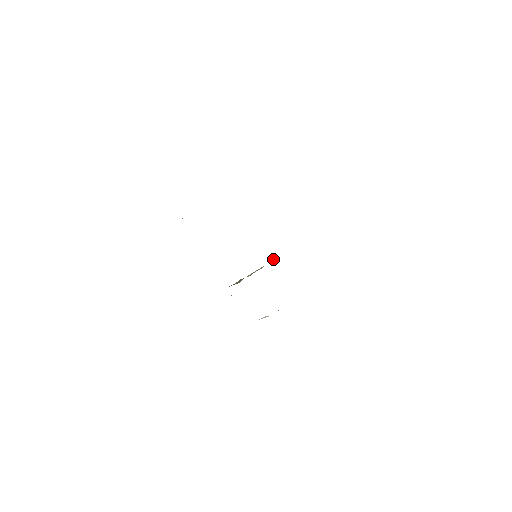
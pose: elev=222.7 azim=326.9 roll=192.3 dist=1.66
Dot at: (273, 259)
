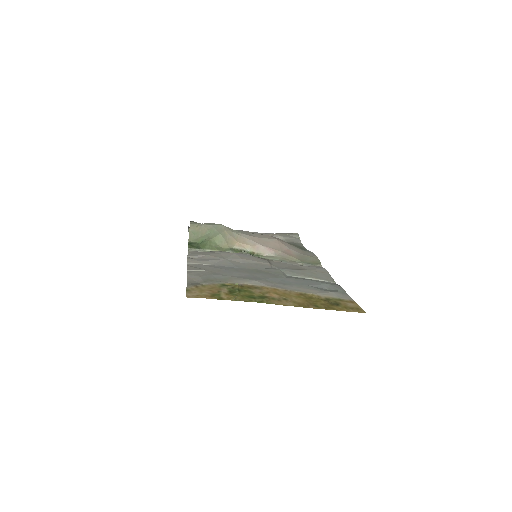
Dot at: (265, 255)
